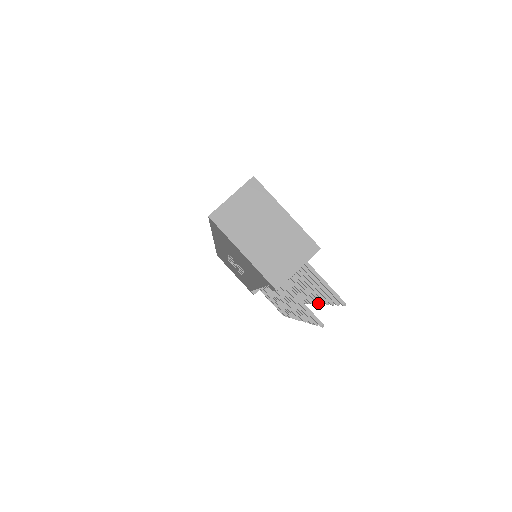
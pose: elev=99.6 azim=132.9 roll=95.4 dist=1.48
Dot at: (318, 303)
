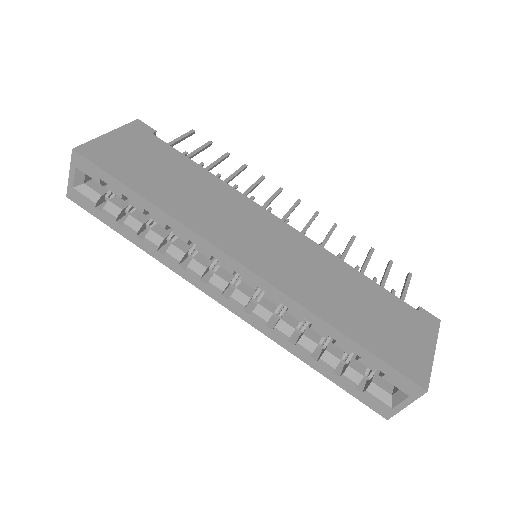
Dot at: occluded
